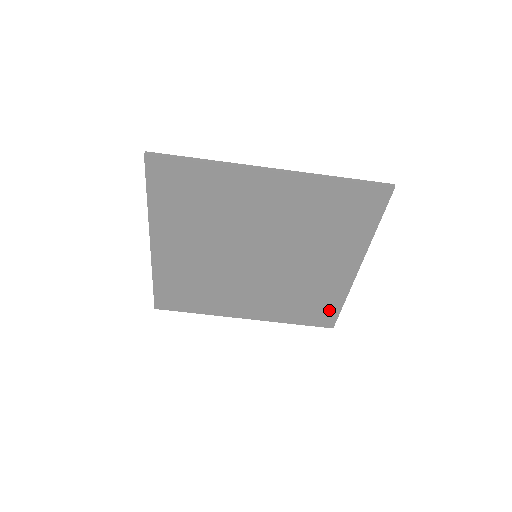
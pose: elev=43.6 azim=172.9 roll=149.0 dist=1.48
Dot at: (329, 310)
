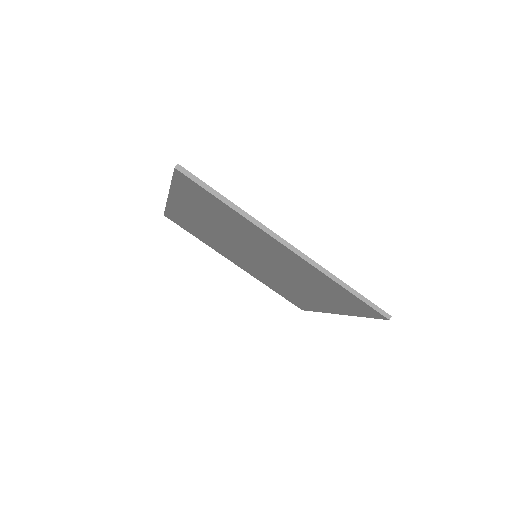
Dot at: (303, 305)
